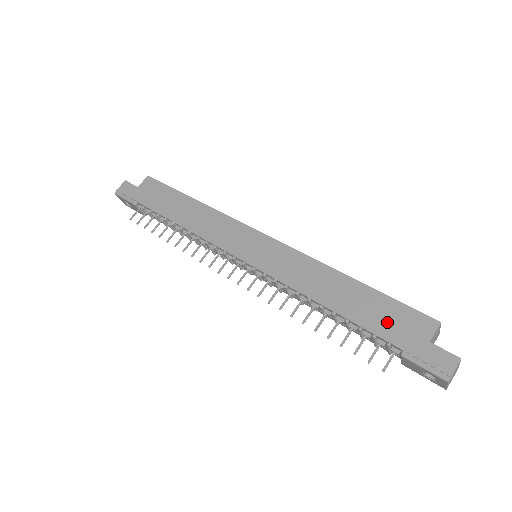
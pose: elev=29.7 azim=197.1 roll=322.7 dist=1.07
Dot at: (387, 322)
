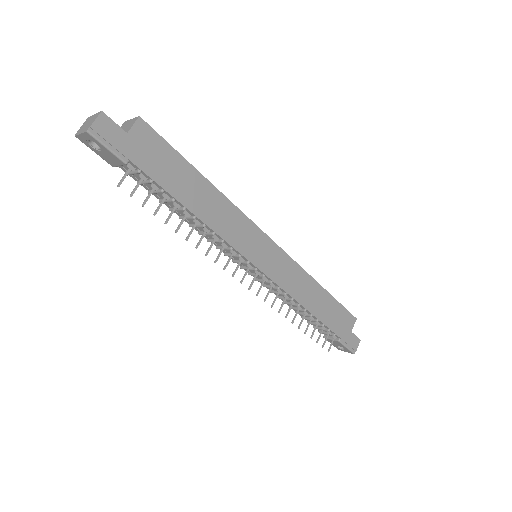
Dot at: (337, 321)
